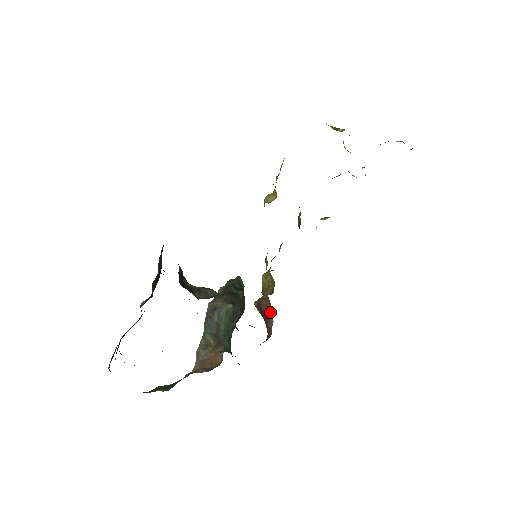
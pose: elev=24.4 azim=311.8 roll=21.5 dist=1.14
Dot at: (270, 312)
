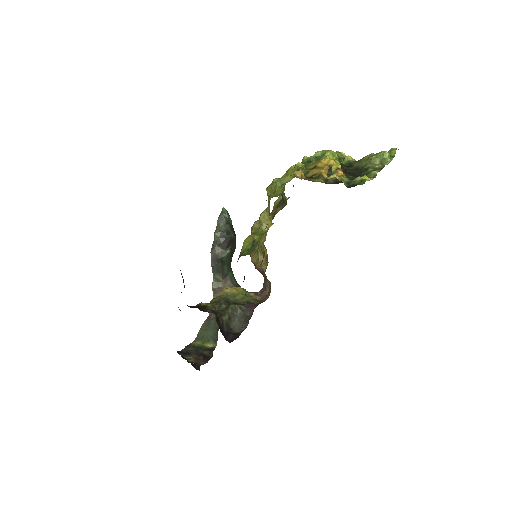
Dot at: (269, 281)
